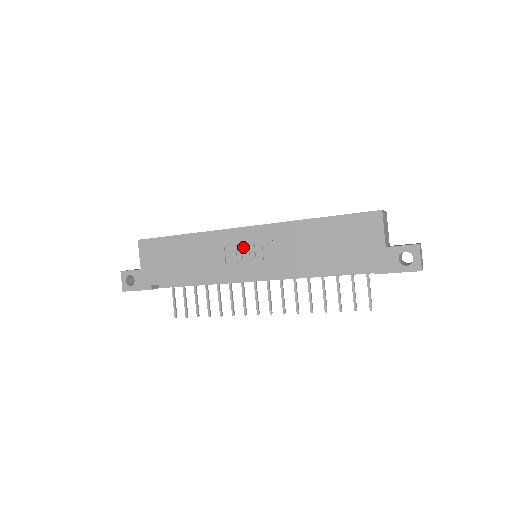
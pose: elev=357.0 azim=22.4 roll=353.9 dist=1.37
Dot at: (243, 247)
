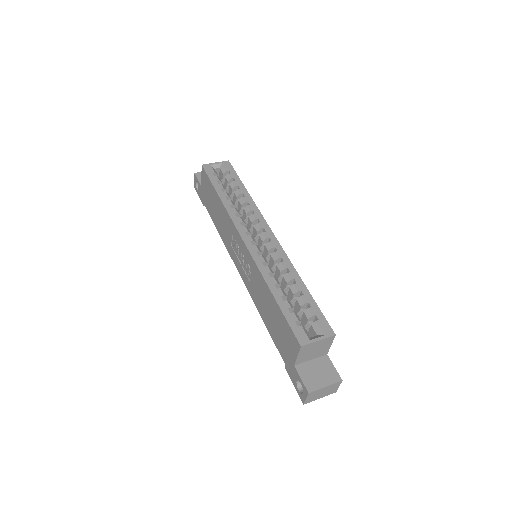
Dot at: (240, 249)
